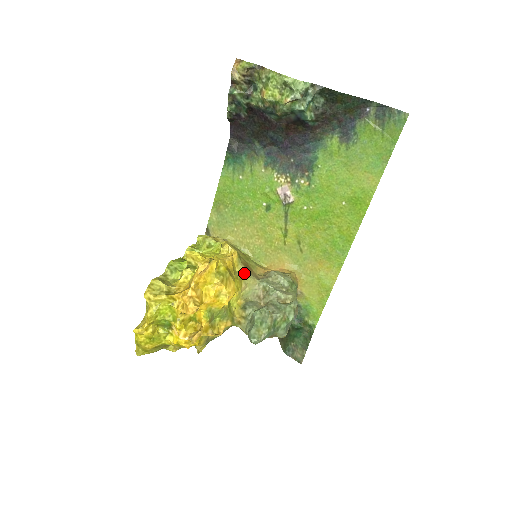
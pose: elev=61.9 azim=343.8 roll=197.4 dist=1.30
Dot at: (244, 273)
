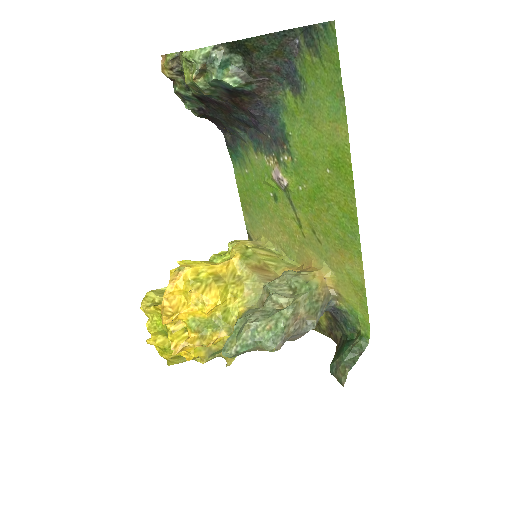
Dot at: (248, 277)
